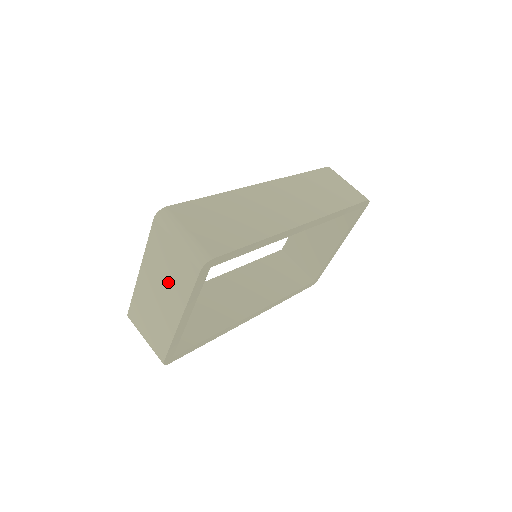
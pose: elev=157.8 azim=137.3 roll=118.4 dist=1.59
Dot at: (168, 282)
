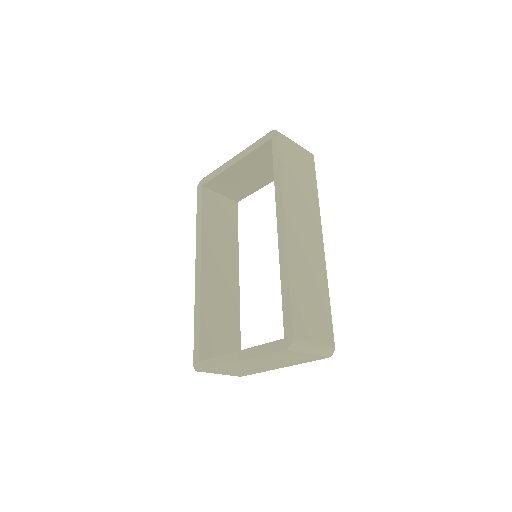
Dot at: (280, 362)
